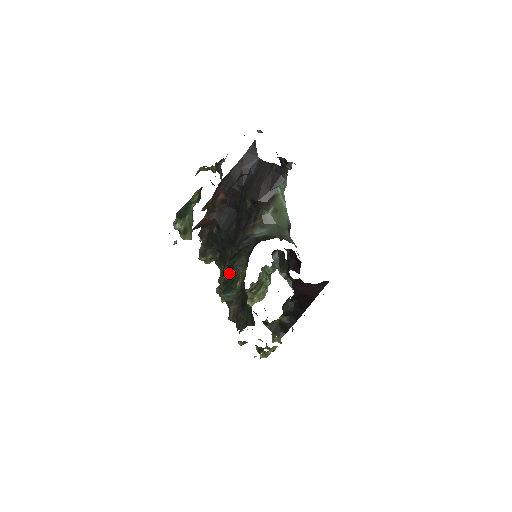
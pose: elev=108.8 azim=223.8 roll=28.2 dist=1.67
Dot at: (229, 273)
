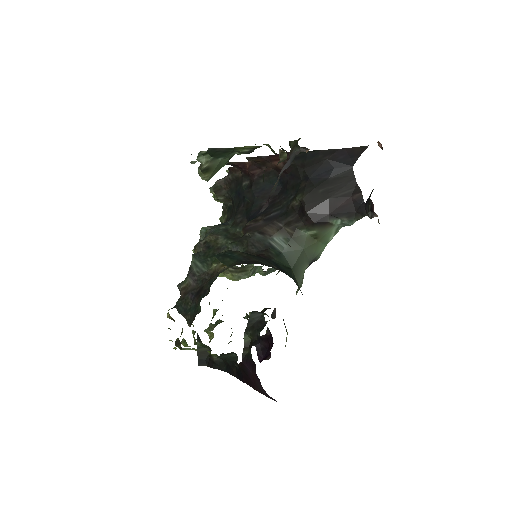
Dot at: (219, 240)
